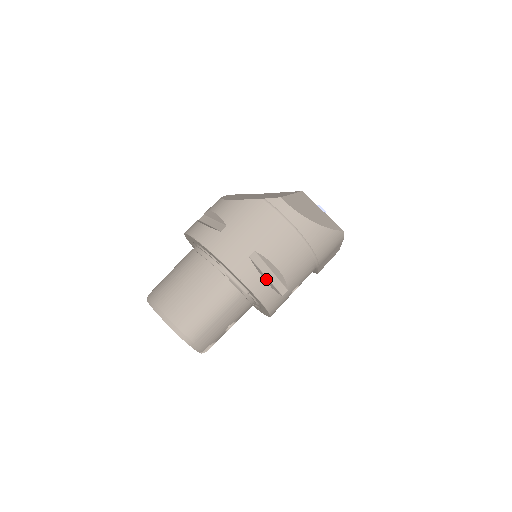
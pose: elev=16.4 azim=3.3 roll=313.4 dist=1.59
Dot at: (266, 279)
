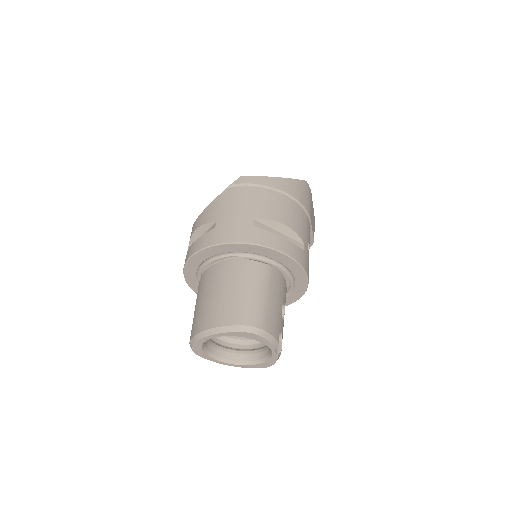
Dot at: (281, 238)
